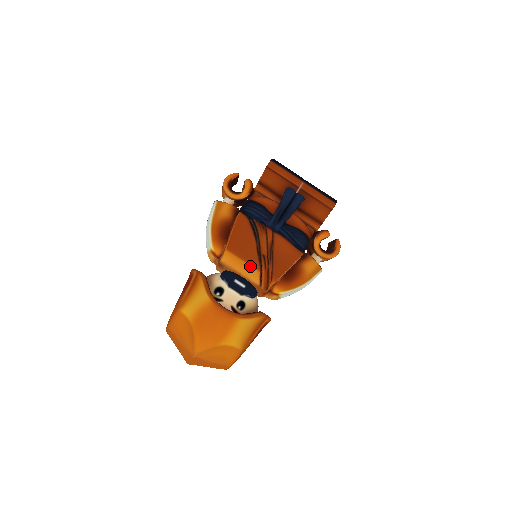
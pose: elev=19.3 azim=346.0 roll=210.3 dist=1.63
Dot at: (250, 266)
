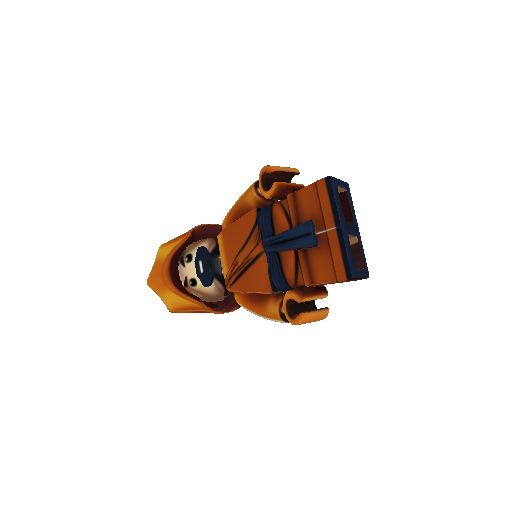
Dot at: (226, 261)
